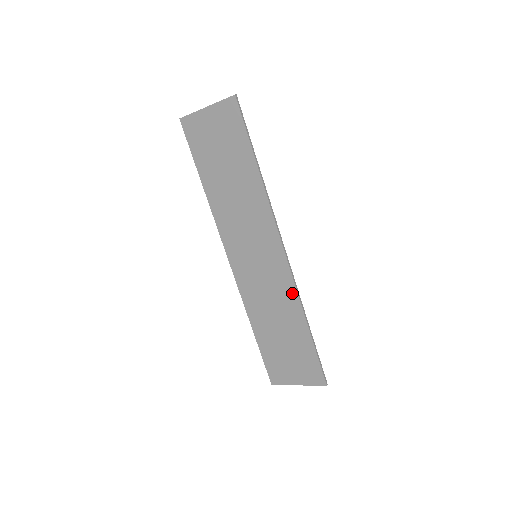
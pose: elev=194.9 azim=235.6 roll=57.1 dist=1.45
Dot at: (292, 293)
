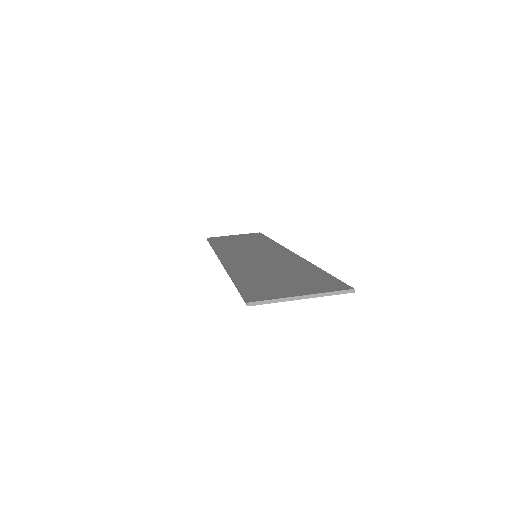
Dot at: occluded
